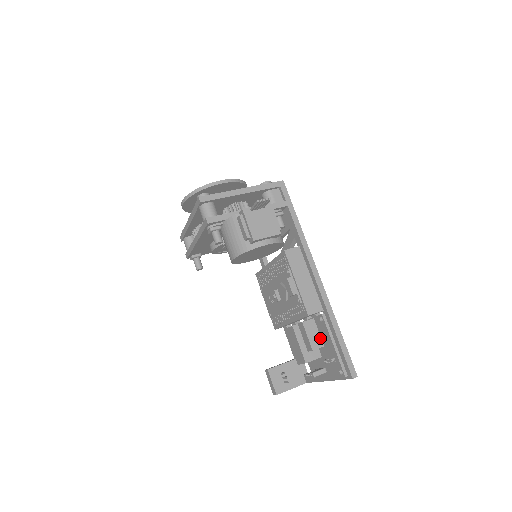
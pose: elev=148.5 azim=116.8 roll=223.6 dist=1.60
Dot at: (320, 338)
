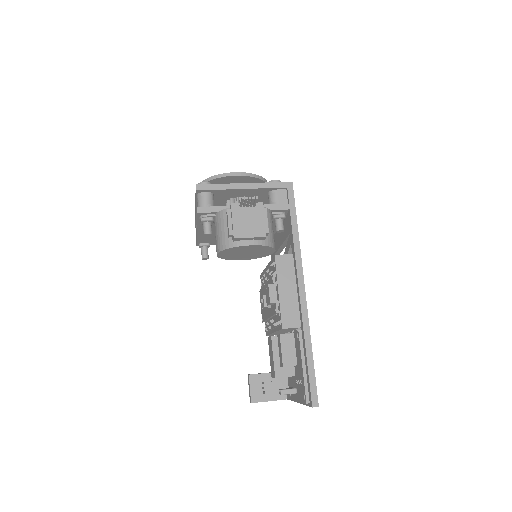
Dot at: (295, 355)
